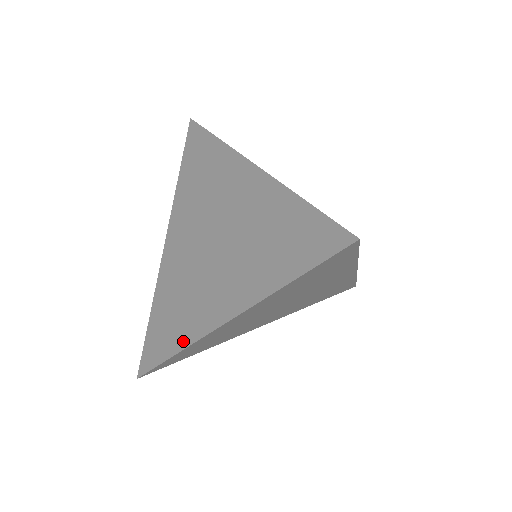
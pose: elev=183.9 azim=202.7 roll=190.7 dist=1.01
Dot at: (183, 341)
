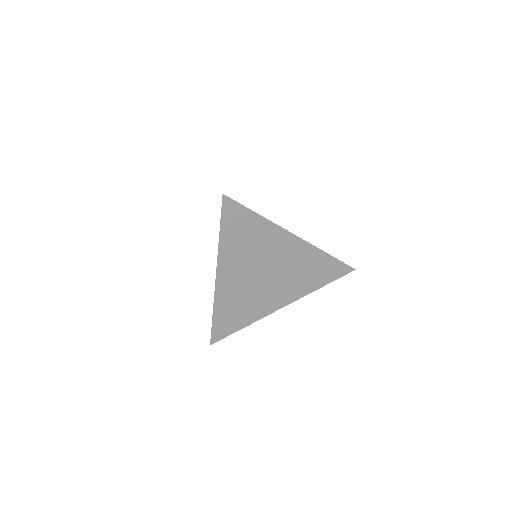
Dot at: (214, 304)
